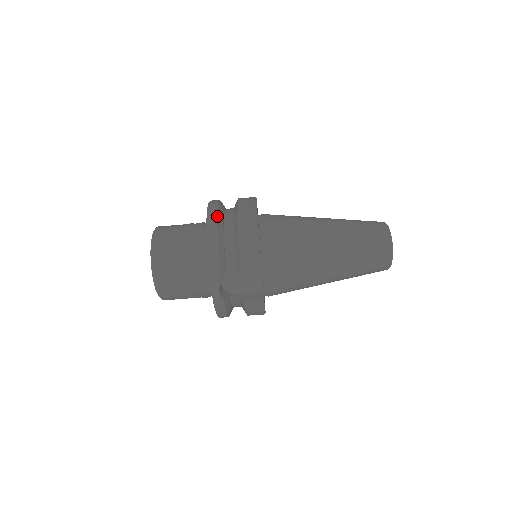
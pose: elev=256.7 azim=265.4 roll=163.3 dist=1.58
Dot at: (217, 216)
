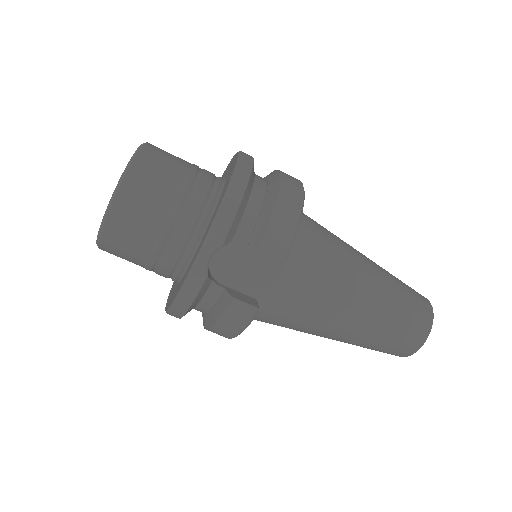
Dot at: (253, 163)
